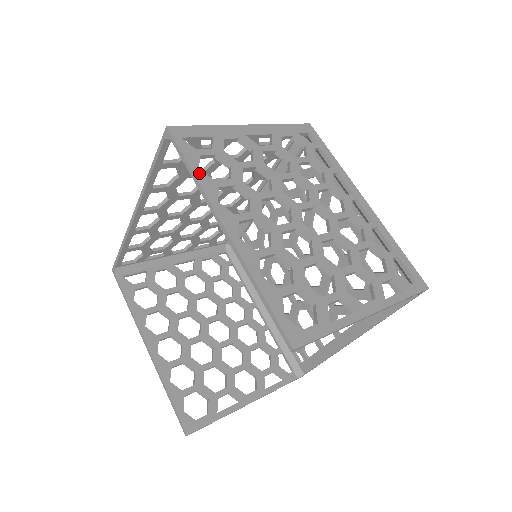
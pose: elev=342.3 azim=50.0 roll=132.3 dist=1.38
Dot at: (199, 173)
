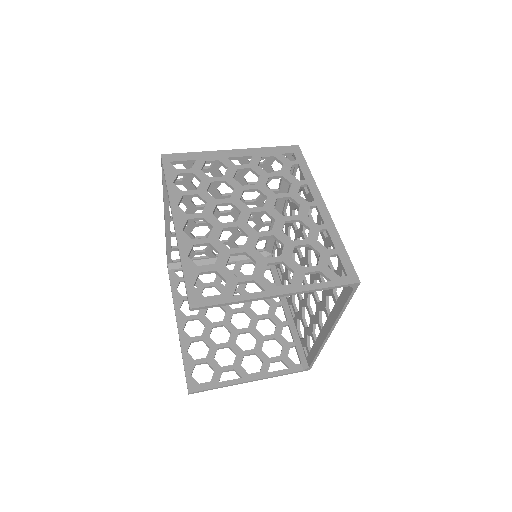
Dot at: (171, 186)
